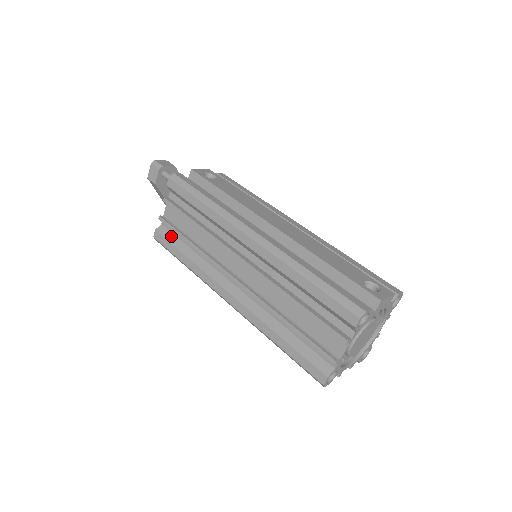
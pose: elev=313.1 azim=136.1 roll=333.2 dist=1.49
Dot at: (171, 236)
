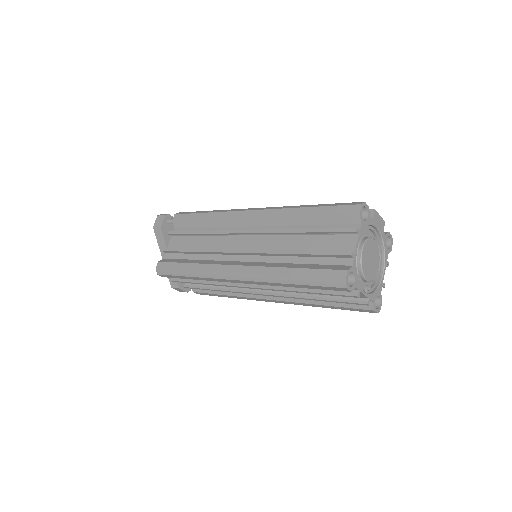
Dot at: (174, 260)
